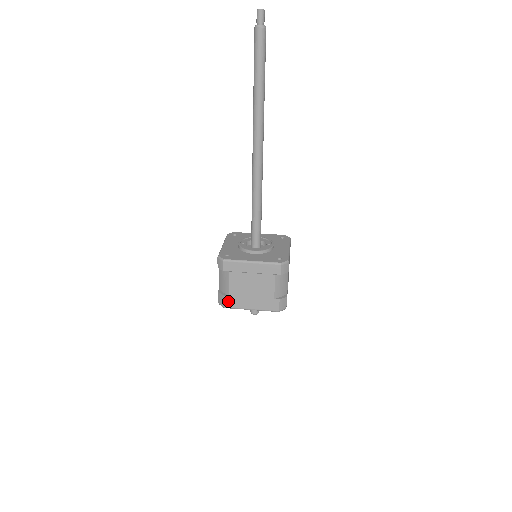
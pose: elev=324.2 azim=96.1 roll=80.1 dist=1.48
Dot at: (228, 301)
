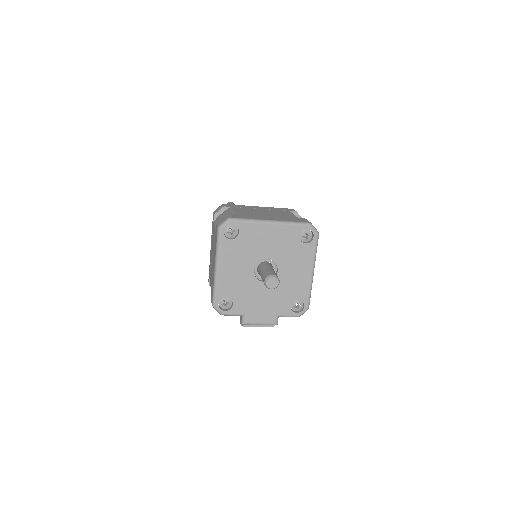
Dot at: (234, 216)
